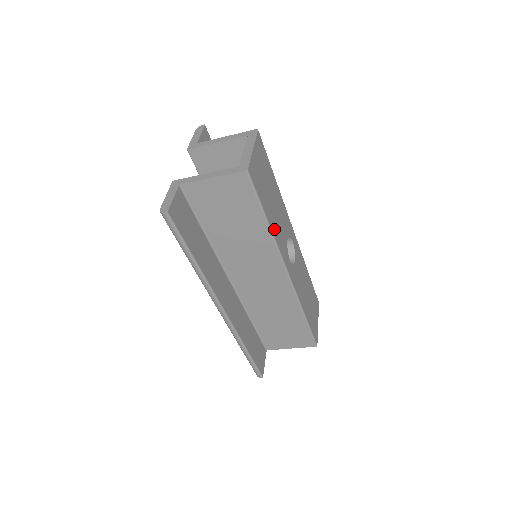
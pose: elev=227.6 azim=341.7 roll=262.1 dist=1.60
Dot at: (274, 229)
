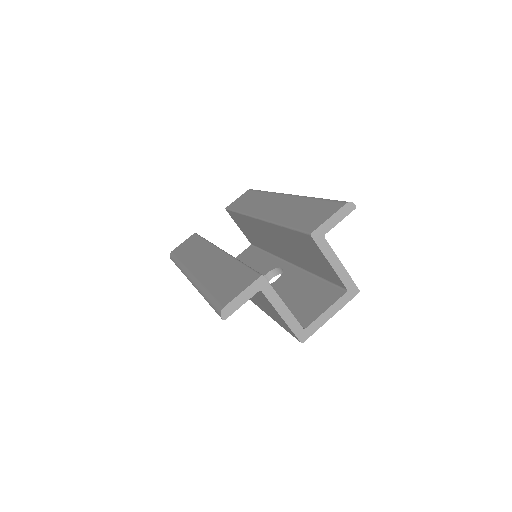
Dot at: occluded
